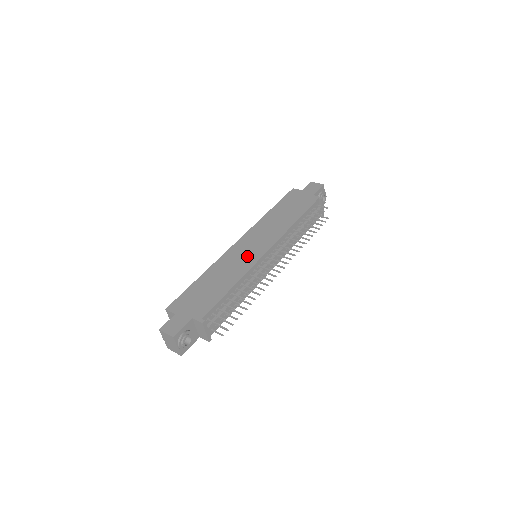
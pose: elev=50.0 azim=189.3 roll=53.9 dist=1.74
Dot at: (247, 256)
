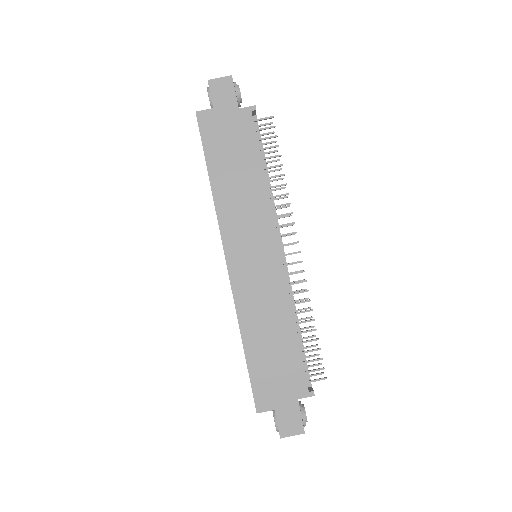
Dot at: (265, 277)
